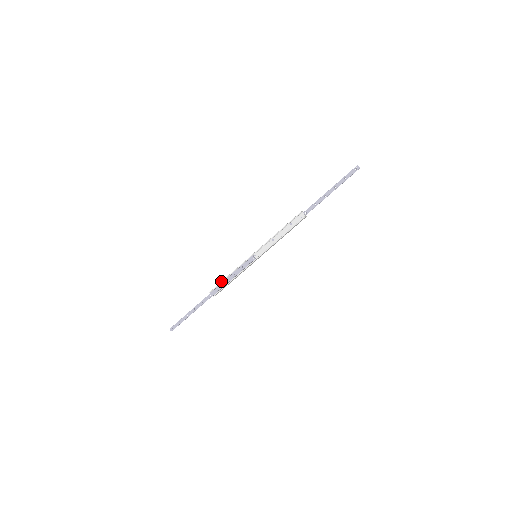
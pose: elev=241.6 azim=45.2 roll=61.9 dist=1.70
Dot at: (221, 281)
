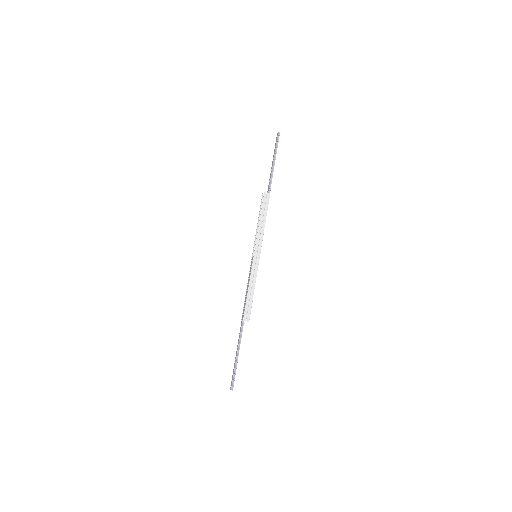
Dot at: (244, 301)
